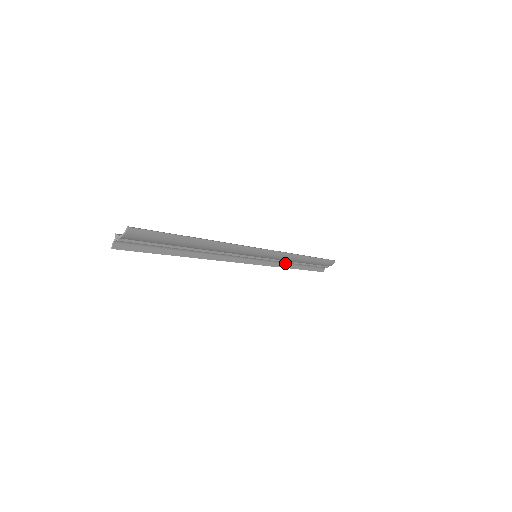
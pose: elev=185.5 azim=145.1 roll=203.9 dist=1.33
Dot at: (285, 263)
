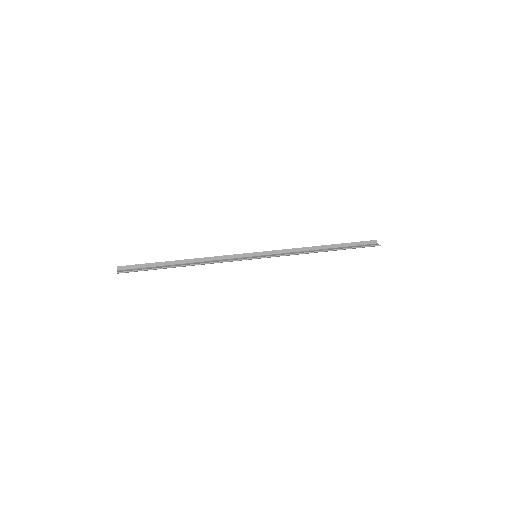
Dot at: (304, 249)
